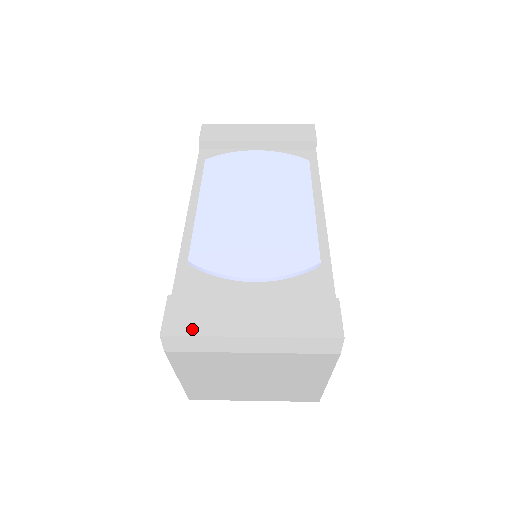
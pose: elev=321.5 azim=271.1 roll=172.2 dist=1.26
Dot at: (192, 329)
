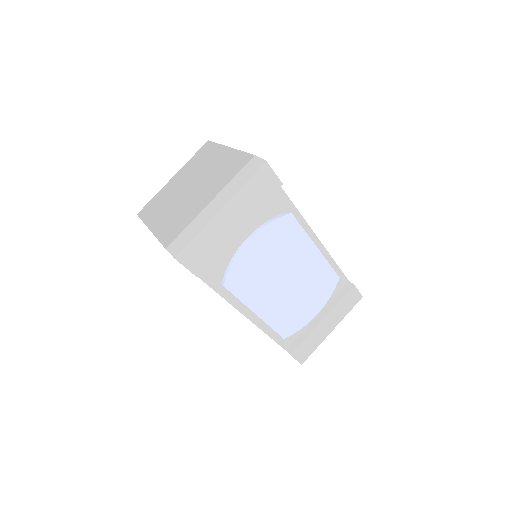
Dot at: (311, 352)
